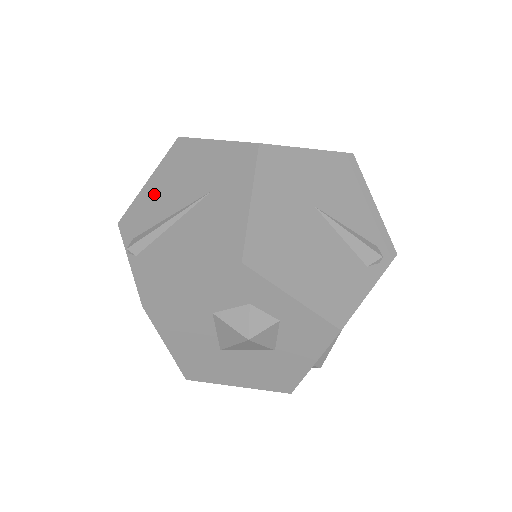
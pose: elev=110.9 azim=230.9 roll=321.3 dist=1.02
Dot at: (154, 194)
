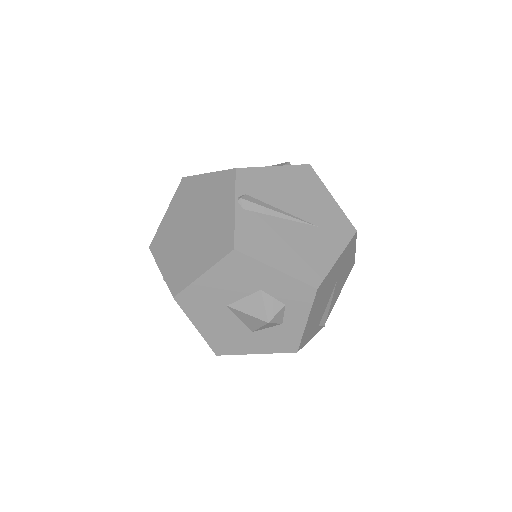
Dot at: (276, 182)
